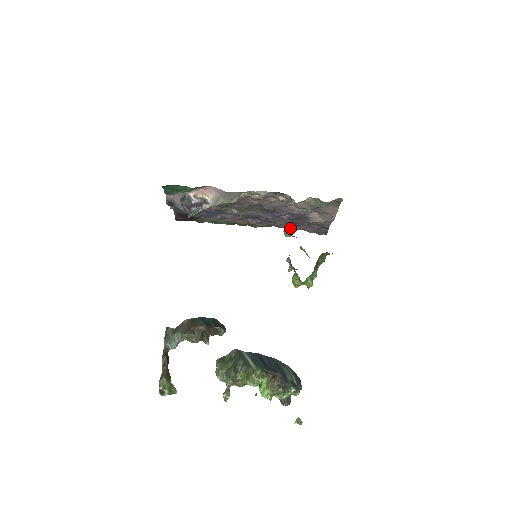
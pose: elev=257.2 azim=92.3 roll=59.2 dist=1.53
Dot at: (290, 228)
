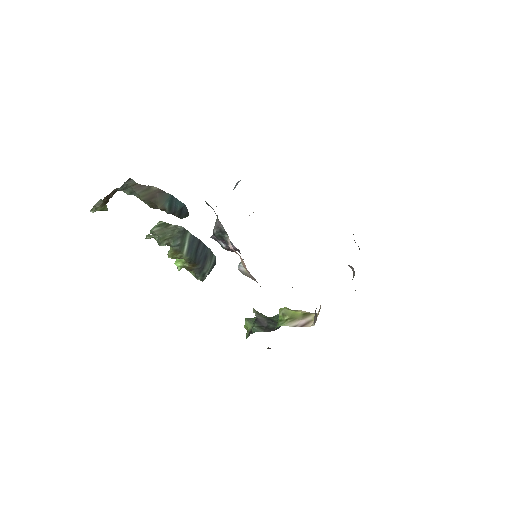
Dot at: occluded
